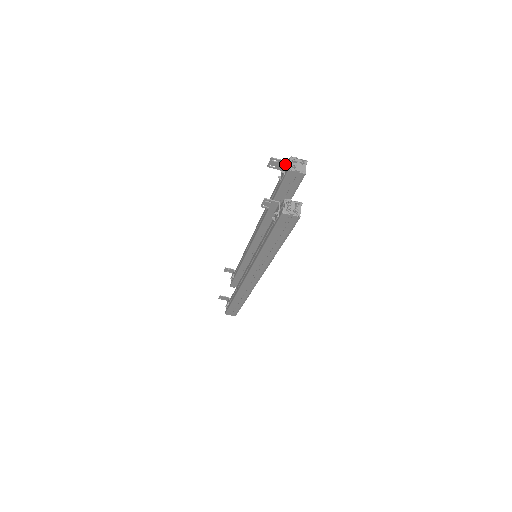
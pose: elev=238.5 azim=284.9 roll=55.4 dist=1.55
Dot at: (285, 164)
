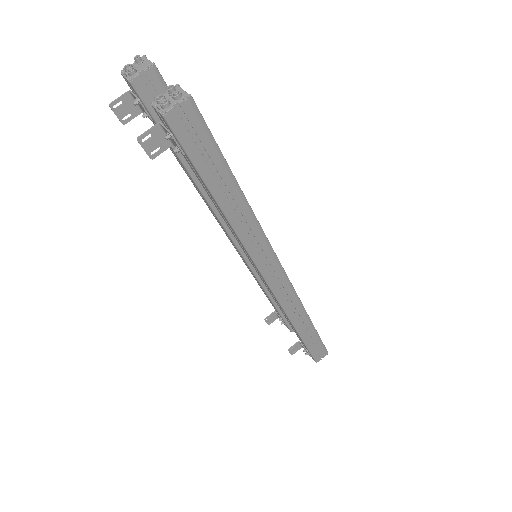
Dot at: (130, 93)
